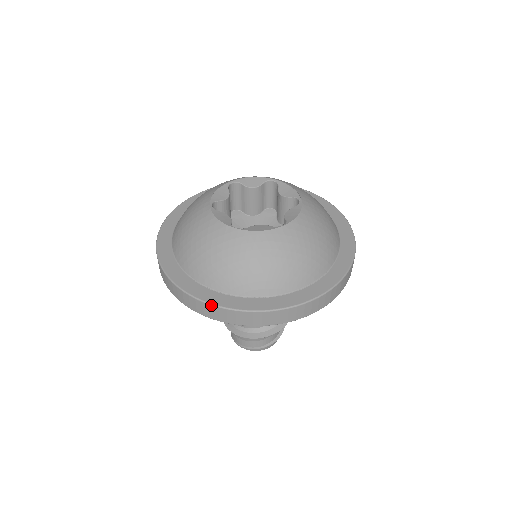
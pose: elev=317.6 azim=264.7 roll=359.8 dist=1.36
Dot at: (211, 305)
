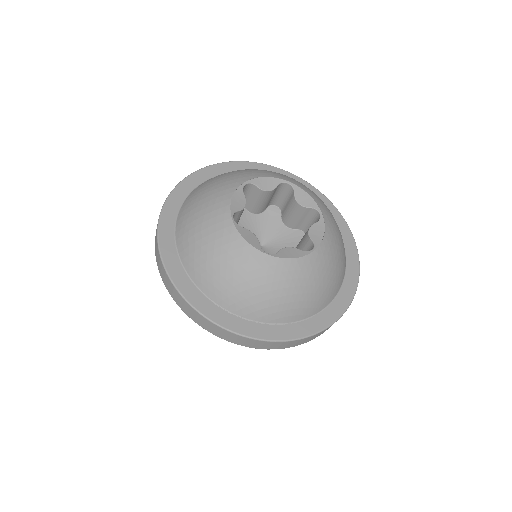
Dot at: (240, 336)
